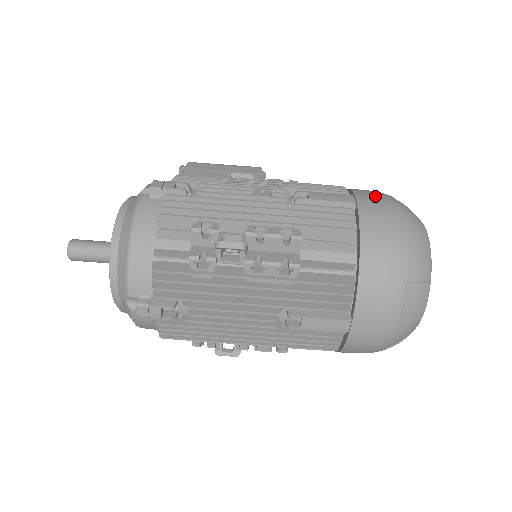
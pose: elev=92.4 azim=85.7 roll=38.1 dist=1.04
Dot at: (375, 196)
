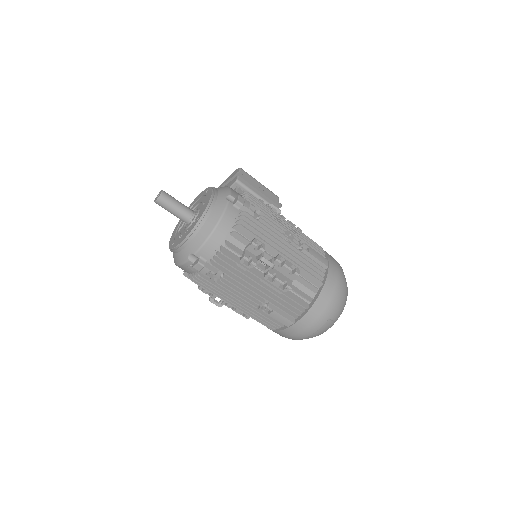
Dot at: (337, 266)
